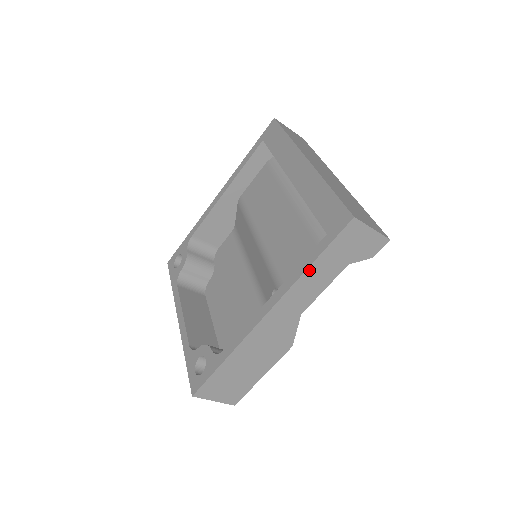
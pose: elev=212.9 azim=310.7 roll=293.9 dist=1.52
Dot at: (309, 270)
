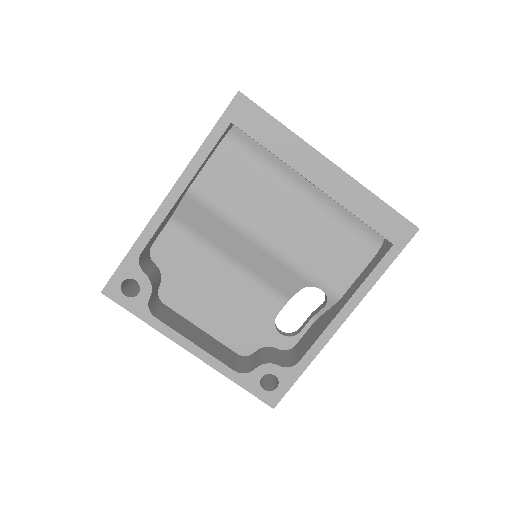
Dot at: (380, 276)
